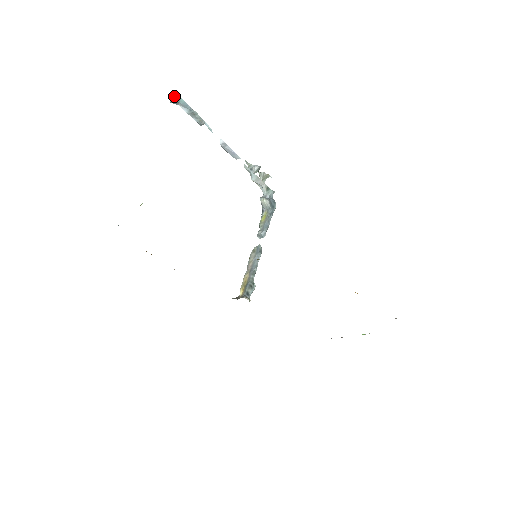
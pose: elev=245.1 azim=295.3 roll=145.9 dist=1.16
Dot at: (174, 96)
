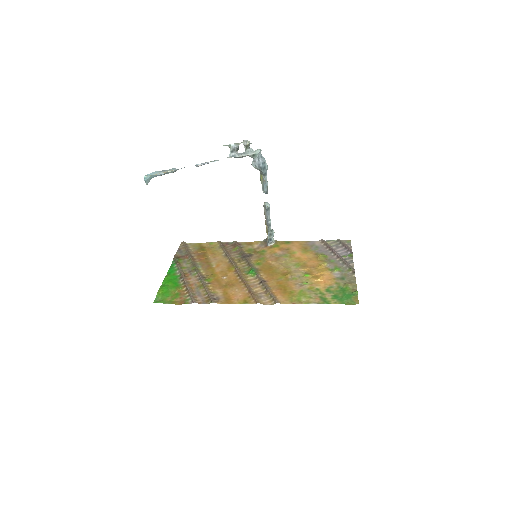
Dot at: (146, 181)
